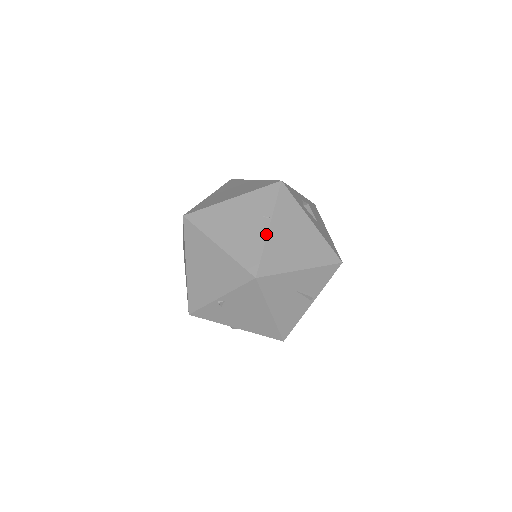
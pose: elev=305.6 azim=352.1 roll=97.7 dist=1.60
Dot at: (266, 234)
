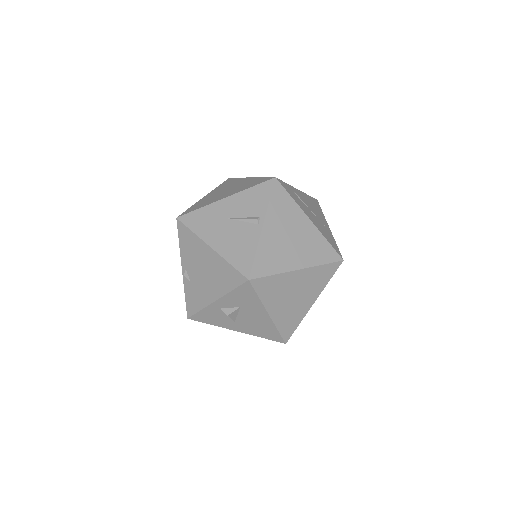
Dot at: occluded
